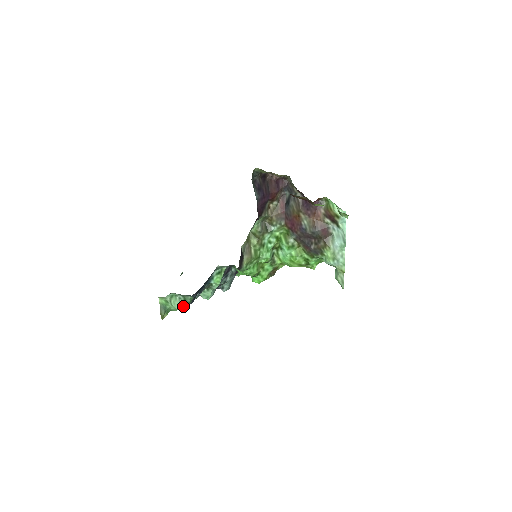
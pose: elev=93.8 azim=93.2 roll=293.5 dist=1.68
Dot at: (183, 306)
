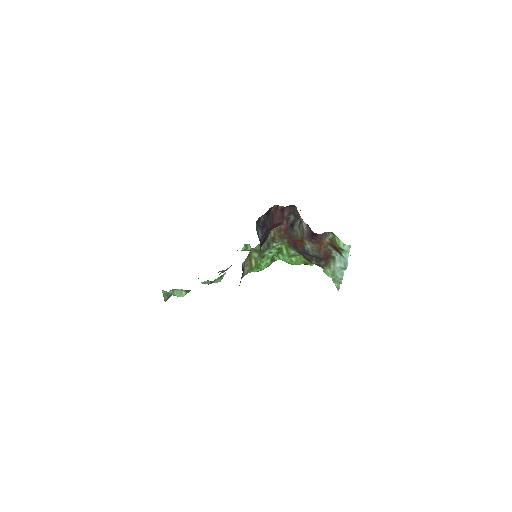
Dot at: (185, 294)
